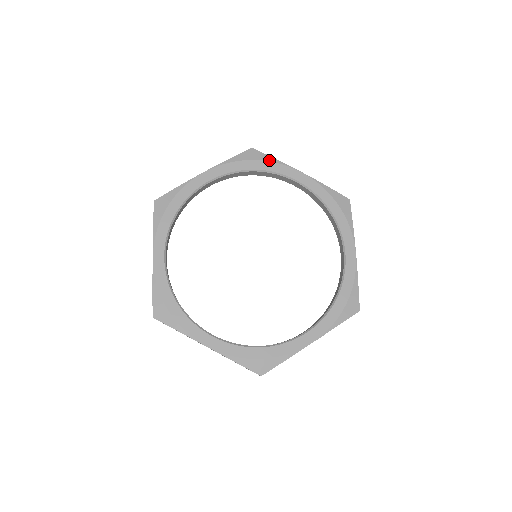
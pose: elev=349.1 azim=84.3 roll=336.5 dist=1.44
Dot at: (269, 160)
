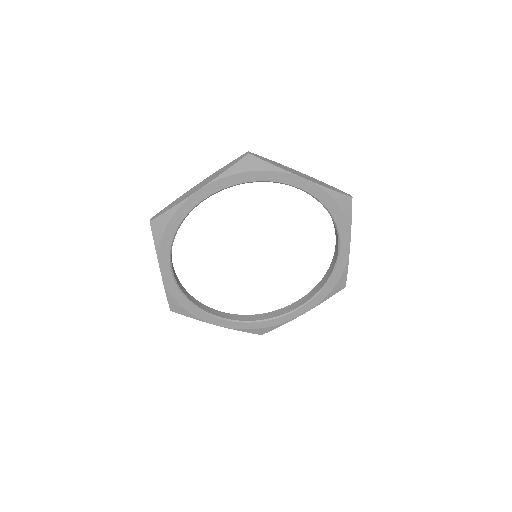
Dot at: (269, 169)
